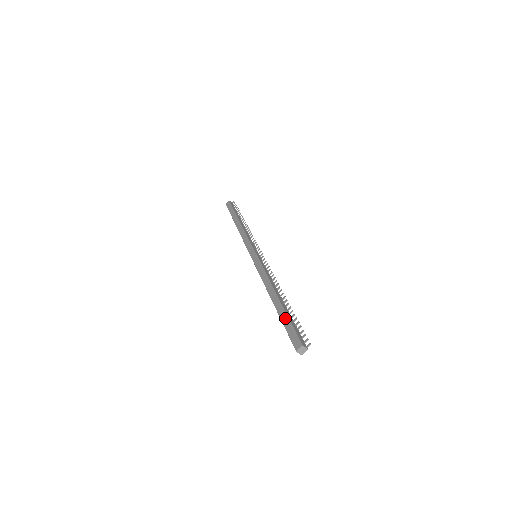
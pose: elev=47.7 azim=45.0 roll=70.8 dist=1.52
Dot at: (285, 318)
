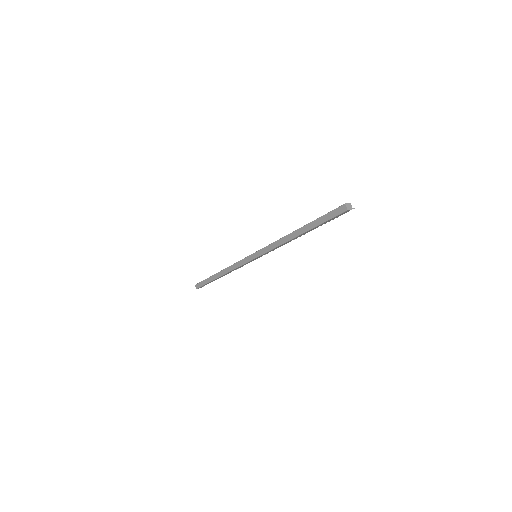
Dot at: occluded
